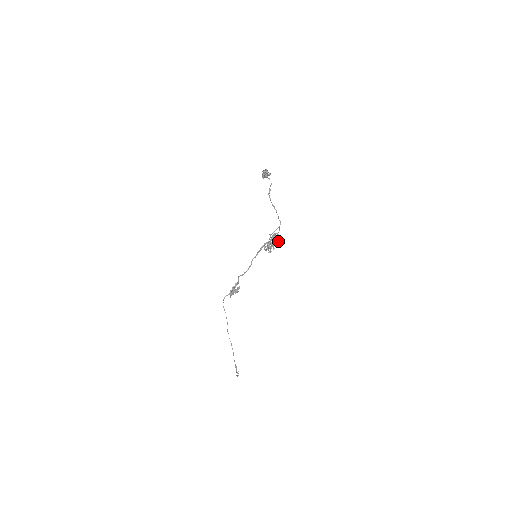
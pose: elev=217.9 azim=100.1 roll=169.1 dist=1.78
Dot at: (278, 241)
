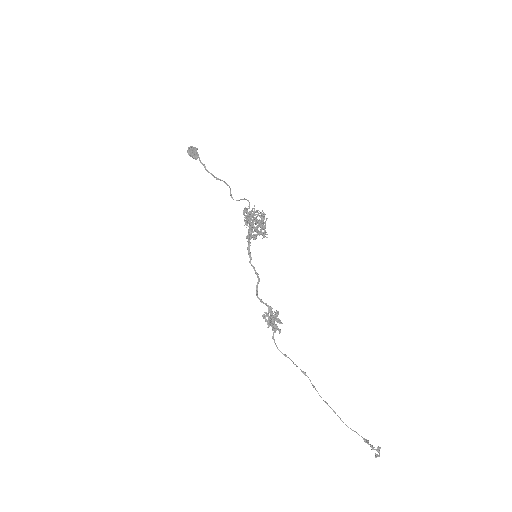
Dot at: (267, 218)
